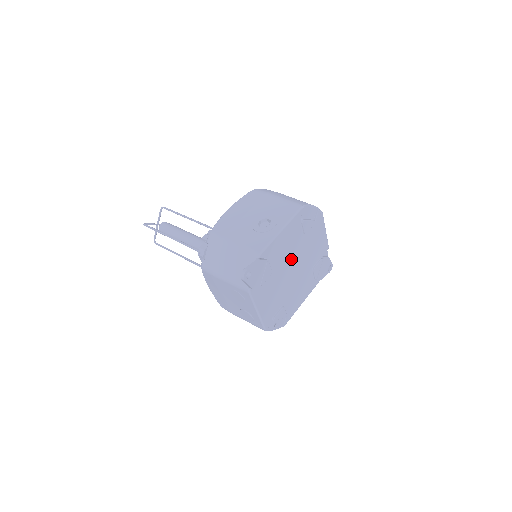
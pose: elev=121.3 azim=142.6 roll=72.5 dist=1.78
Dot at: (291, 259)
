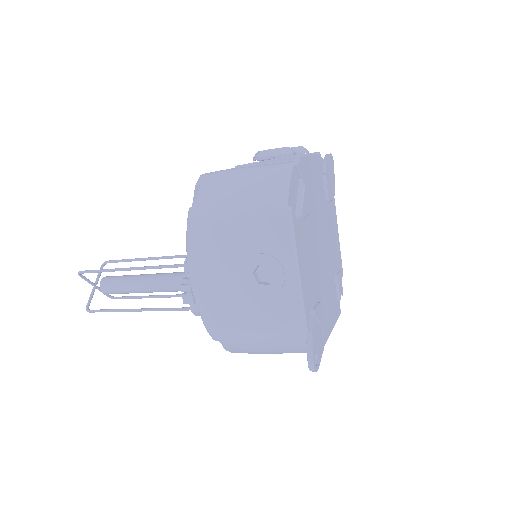
Dot at: (316, 251)
